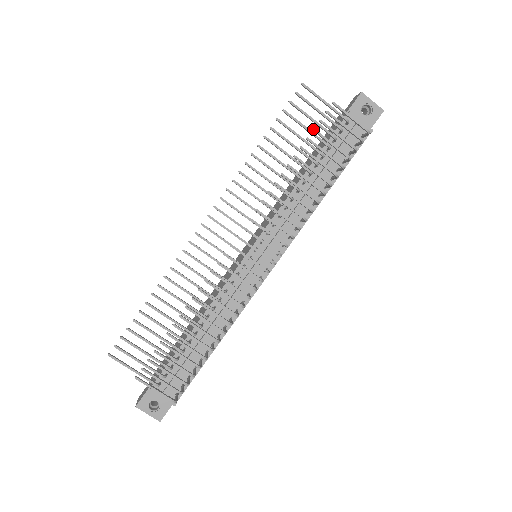
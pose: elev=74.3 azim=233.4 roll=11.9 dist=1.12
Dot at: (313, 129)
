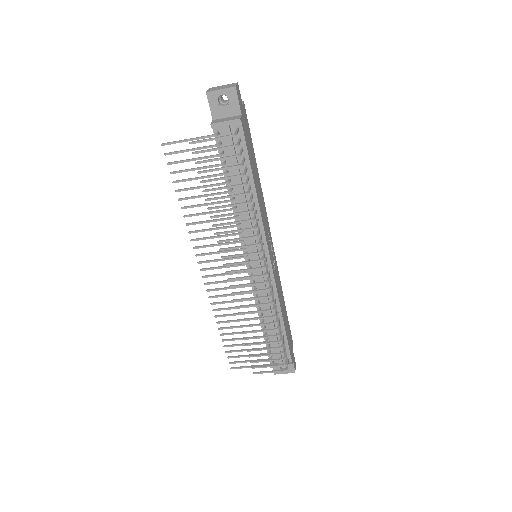
Dot at: occluded
